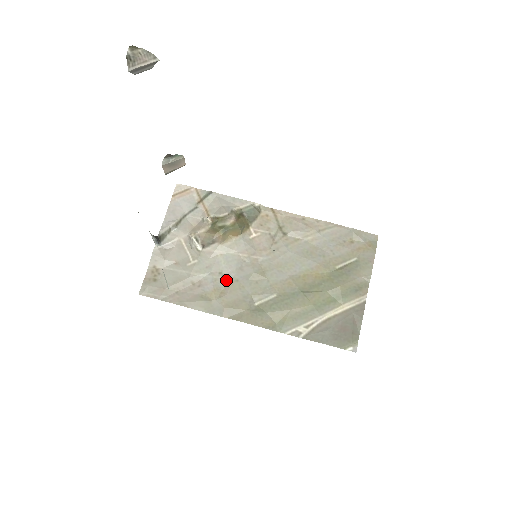
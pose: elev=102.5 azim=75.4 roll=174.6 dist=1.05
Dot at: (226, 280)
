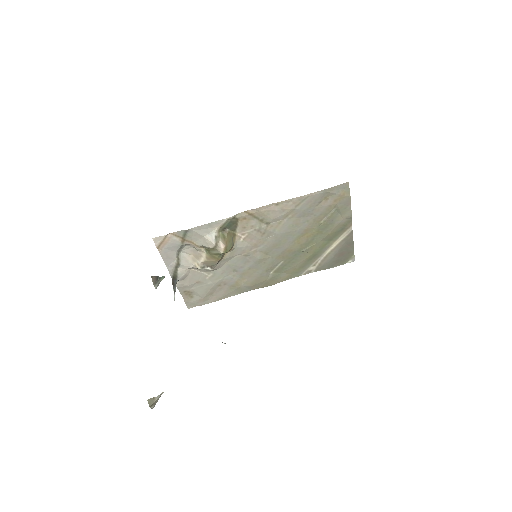
Dot at: (241, 272)
